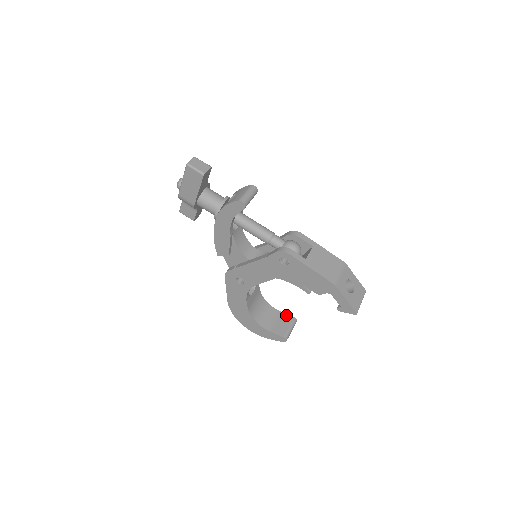
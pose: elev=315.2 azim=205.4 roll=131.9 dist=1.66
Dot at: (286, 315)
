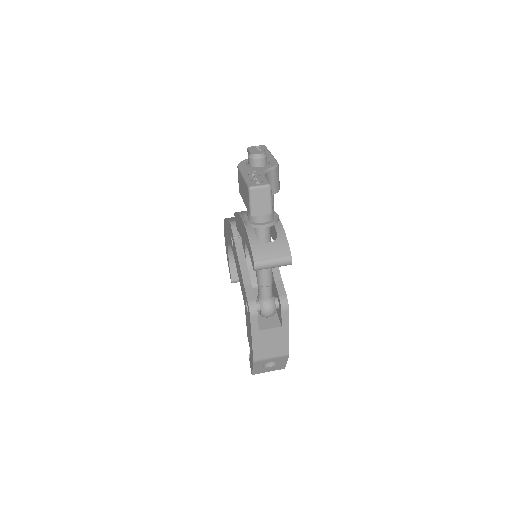
Dot at: occluded
